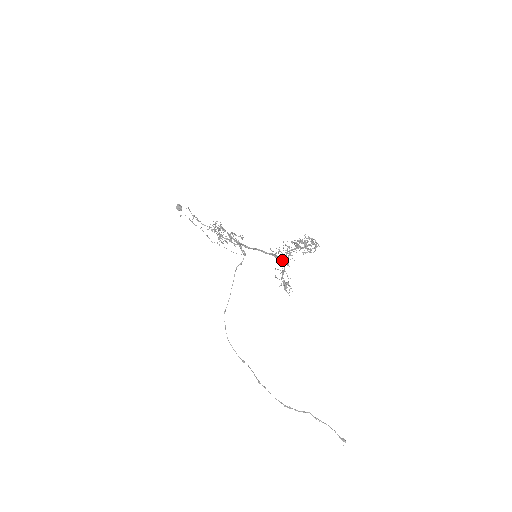
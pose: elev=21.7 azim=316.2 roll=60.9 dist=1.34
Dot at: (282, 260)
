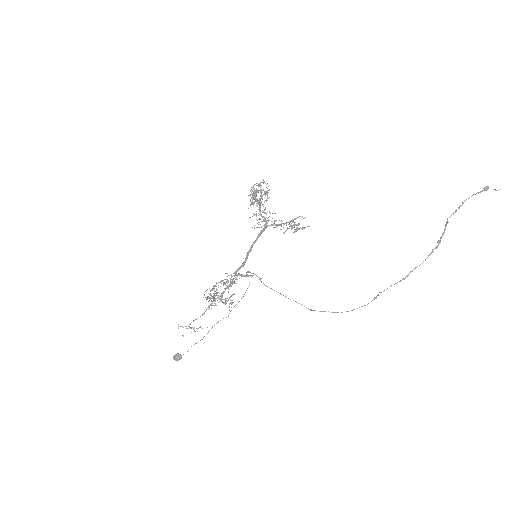
Dot at: (268, 225)
